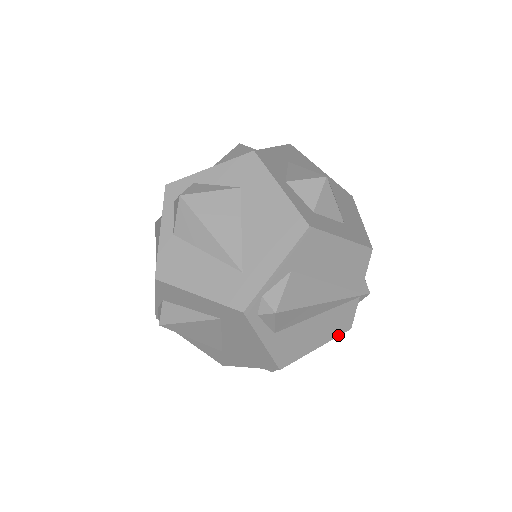
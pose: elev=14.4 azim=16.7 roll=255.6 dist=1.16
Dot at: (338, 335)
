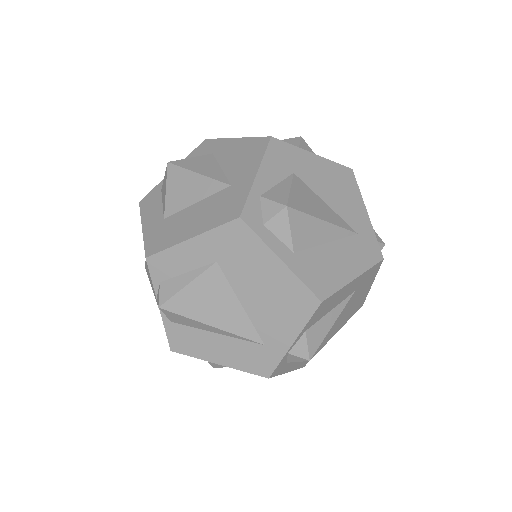
Dot at: occluded
